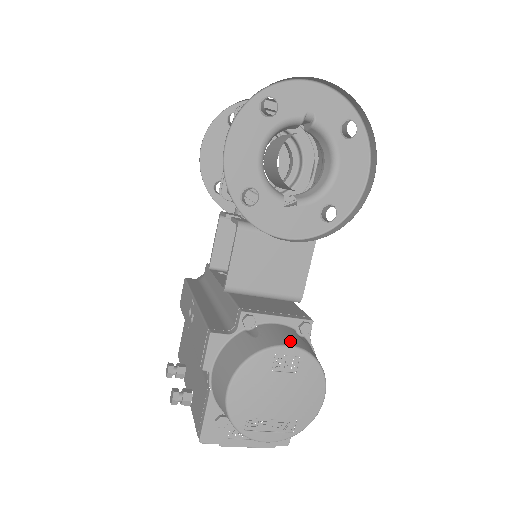
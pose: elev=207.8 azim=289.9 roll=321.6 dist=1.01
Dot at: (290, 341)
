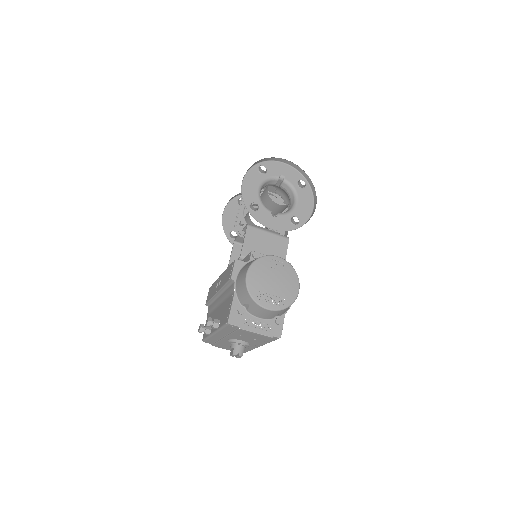
Dot at: occluded
